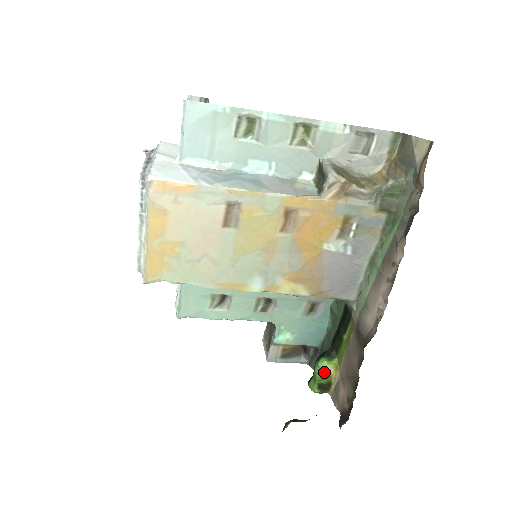
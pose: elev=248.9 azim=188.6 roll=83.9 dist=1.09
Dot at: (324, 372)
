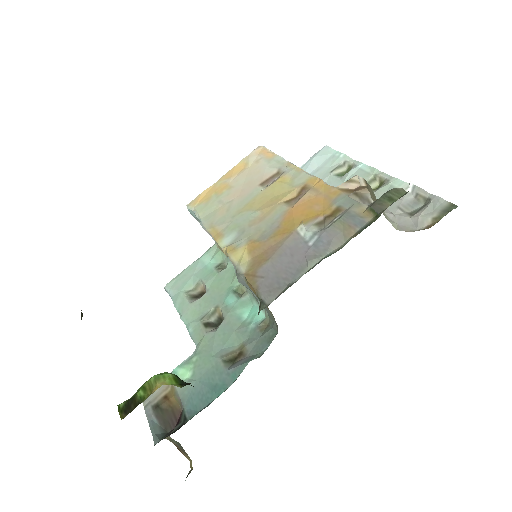
Dot at: (155, 379)
